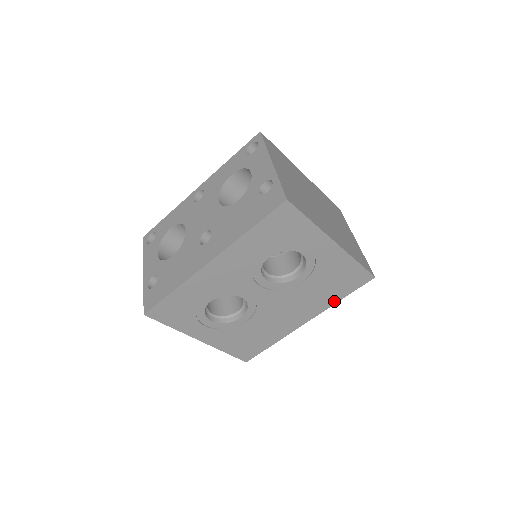
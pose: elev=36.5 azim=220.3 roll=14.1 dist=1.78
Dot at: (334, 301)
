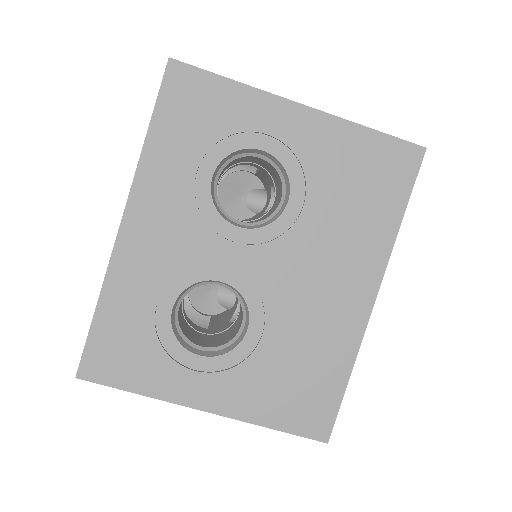
Dot at: (391, 229)
